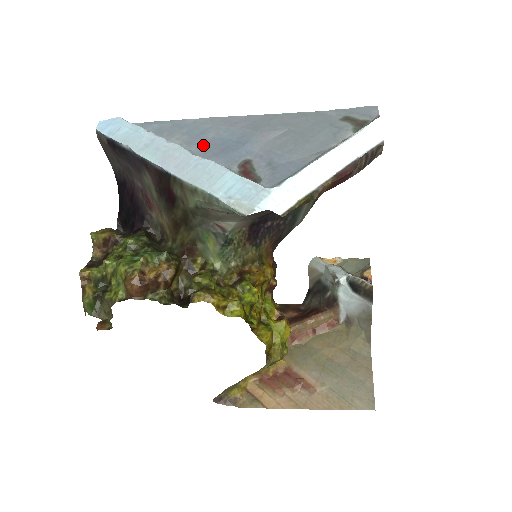
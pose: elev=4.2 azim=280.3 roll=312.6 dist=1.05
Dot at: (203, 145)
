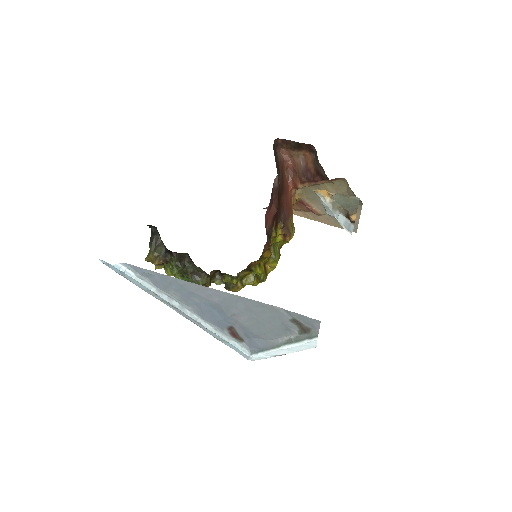
Dot at: (196, 307)
